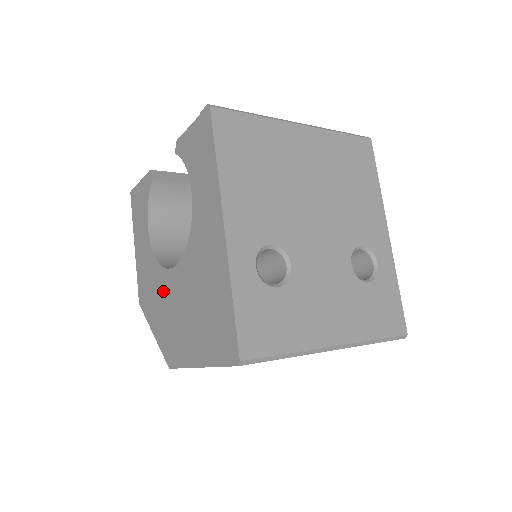
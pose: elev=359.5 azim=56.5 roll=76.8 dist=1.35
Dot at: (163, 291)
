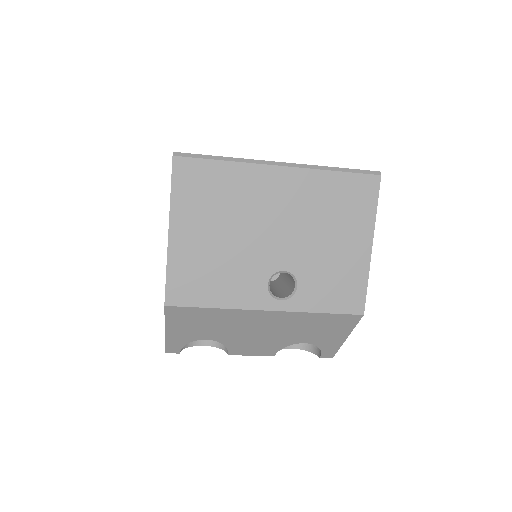
Dot at: occluded
